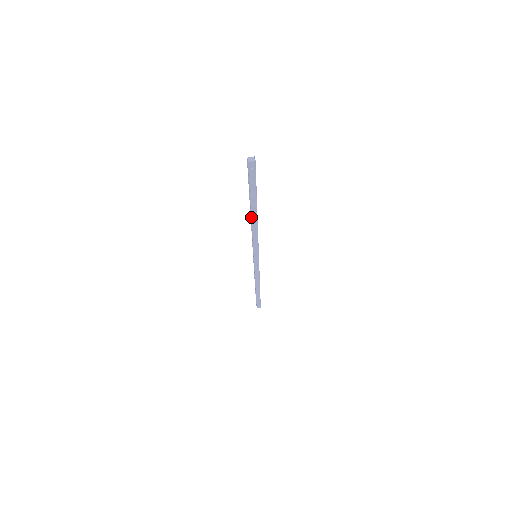
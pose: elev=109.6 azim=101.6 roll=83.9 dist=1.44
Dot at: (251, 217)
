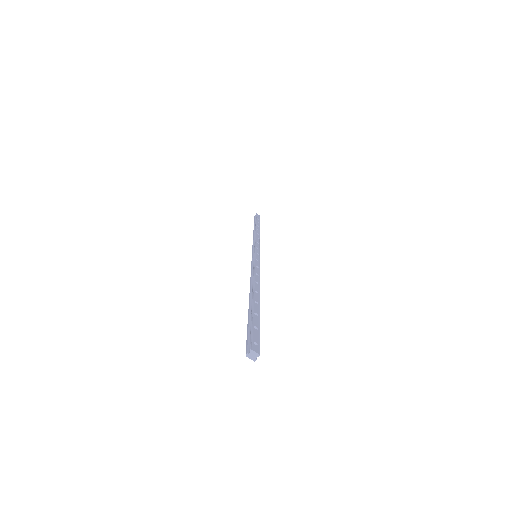
Dot at: (250, 293)
